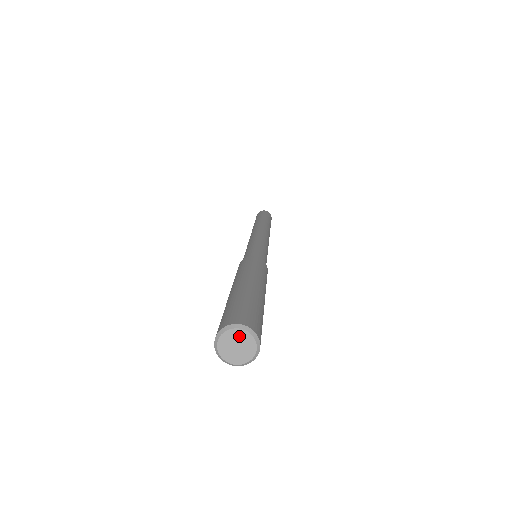
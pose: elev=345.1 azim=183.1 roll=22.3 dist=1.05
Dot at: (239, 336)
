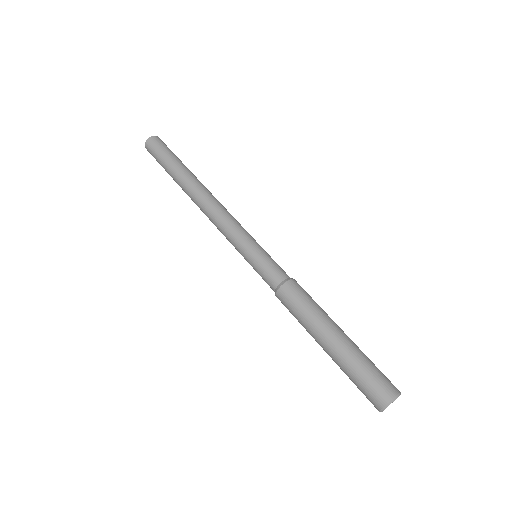
Dot at: occluded
